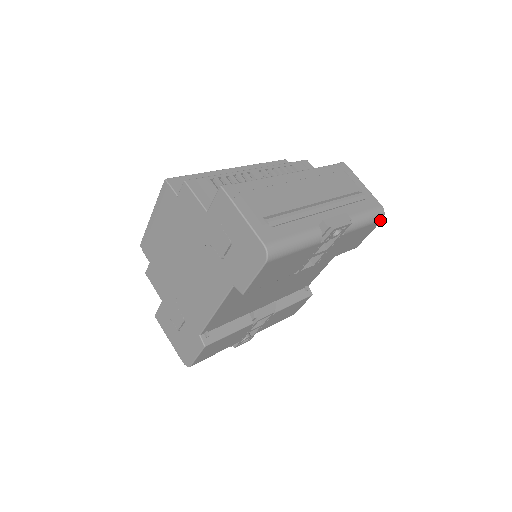
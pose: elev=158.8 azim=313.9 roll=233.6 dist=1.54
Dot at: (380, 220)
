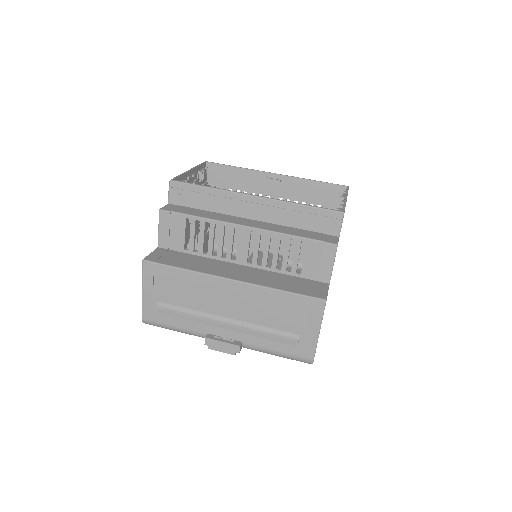
Dot at: occluded
